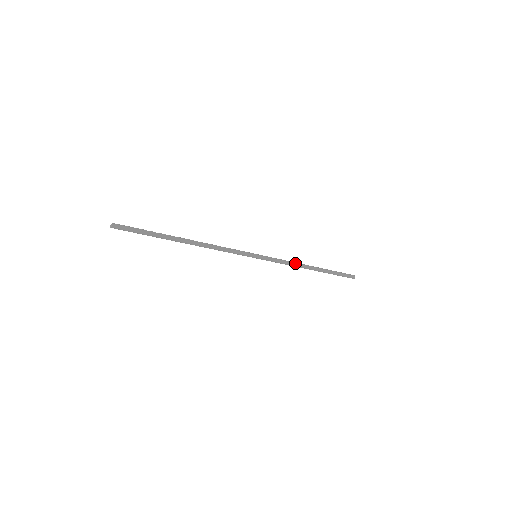
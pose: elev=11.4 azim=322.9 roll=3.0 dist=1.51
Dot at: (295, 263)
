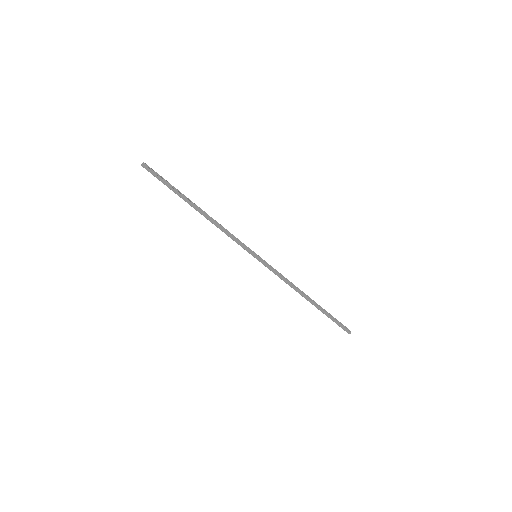
Dot at: (291, 285)
